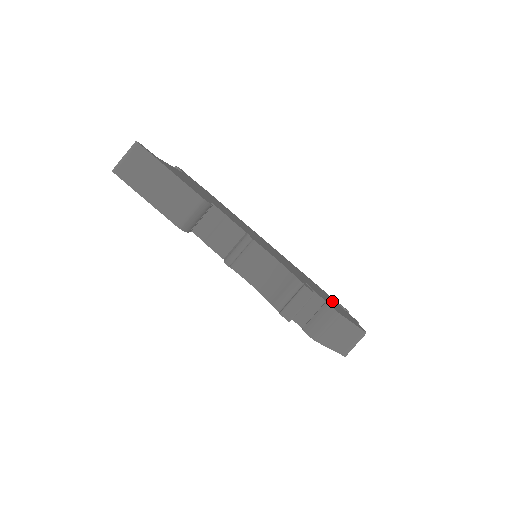
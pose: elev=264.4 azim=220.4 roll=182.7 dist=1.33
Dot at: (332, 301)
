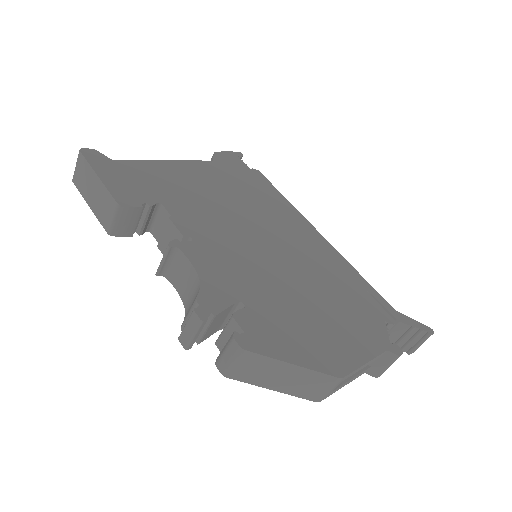
Dot at: (337, 322)
